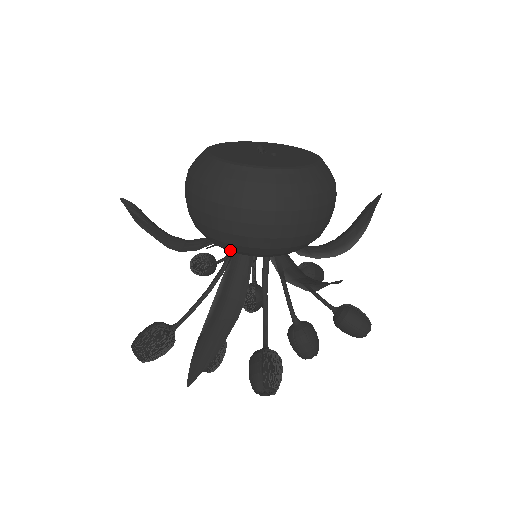
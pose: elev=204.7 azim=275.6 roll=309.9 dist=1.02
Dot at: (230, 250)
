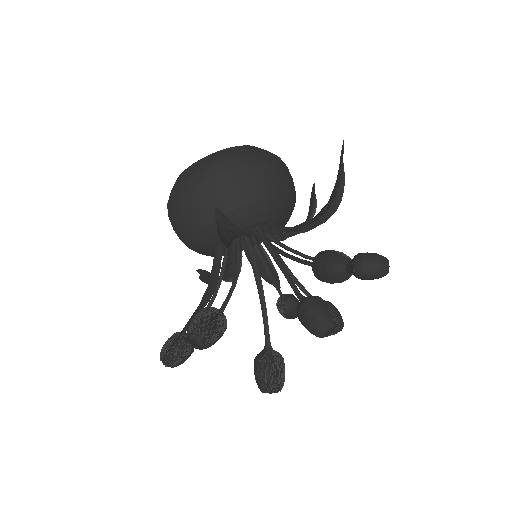
Dot at: (203, 250)
